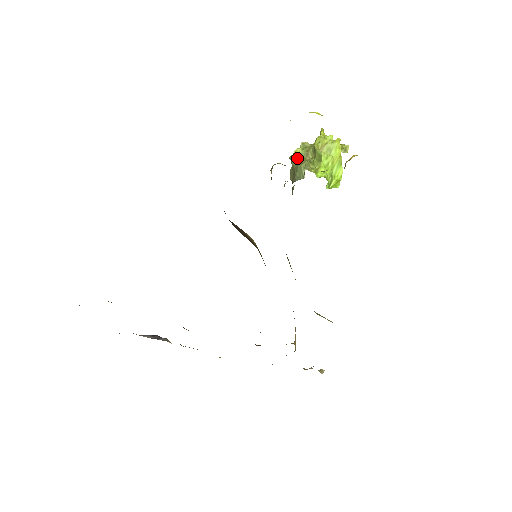
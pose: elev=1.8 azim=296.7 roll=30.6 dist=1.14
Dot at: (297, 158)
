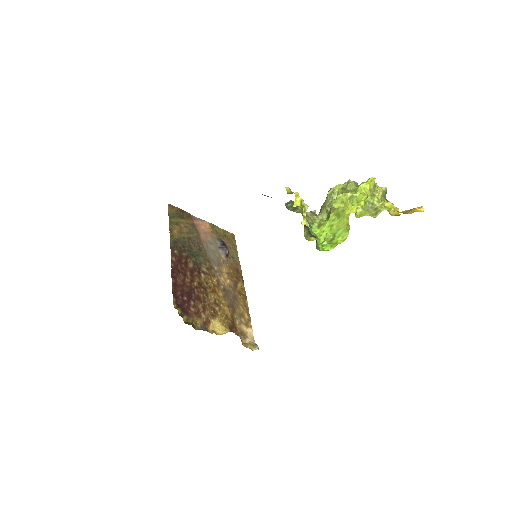
Dot at: (328, 197)
